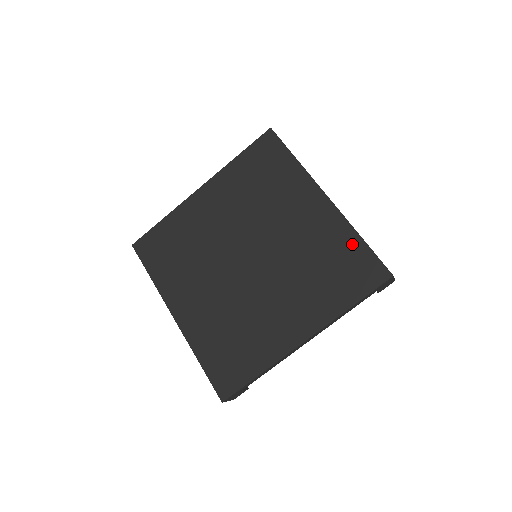
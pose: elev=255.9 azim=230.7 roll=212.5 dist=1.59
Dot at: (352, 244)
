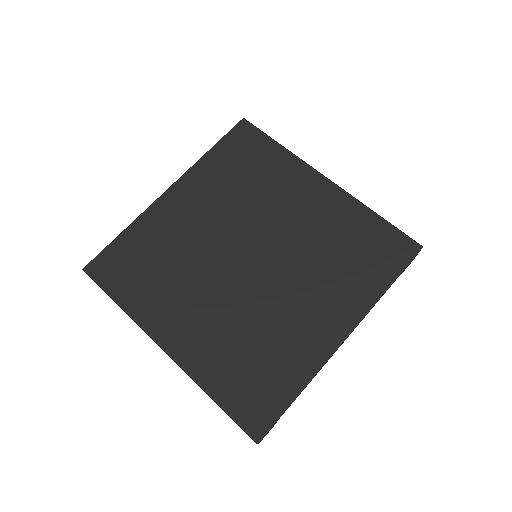
Dot at: (369, 222)
